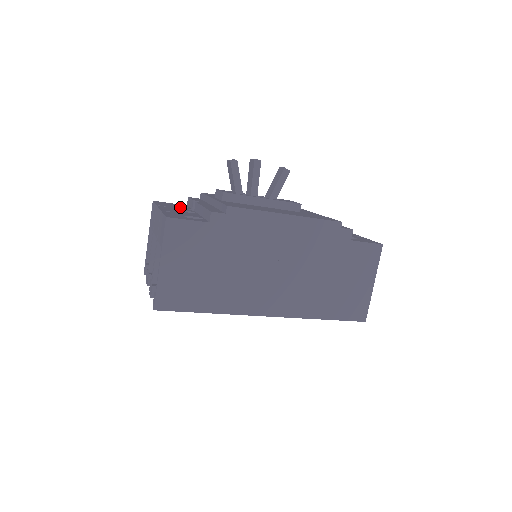
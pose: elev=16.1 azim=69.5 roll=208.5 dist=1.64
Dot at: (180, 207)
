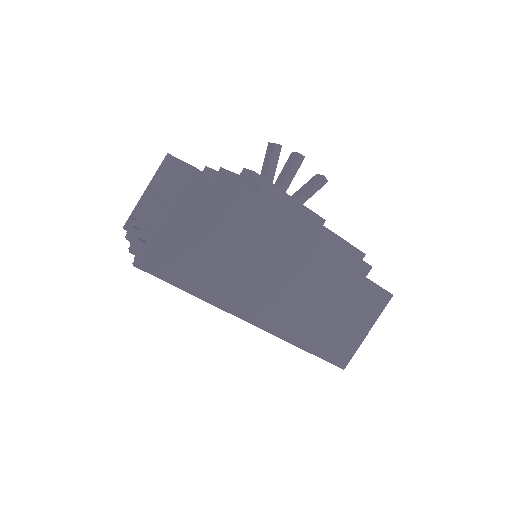
Dot at: occluded
